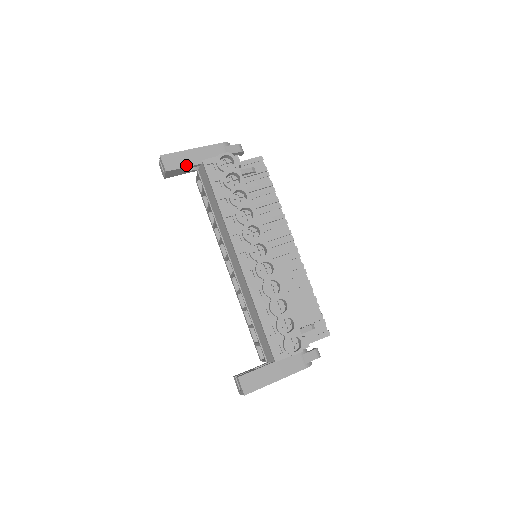
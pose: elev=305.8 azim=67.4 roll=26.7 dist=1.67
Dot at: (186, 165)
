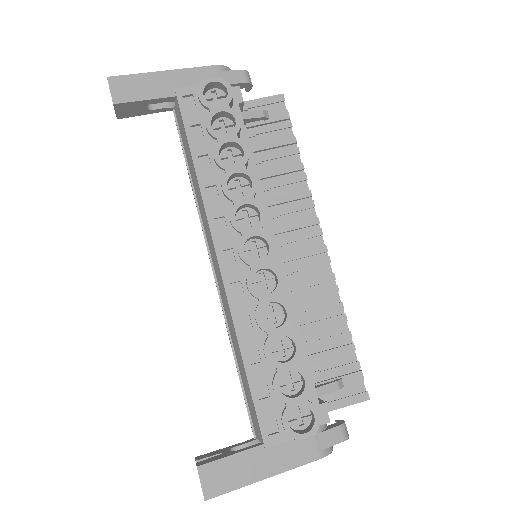
Dot at: (150, 96)
